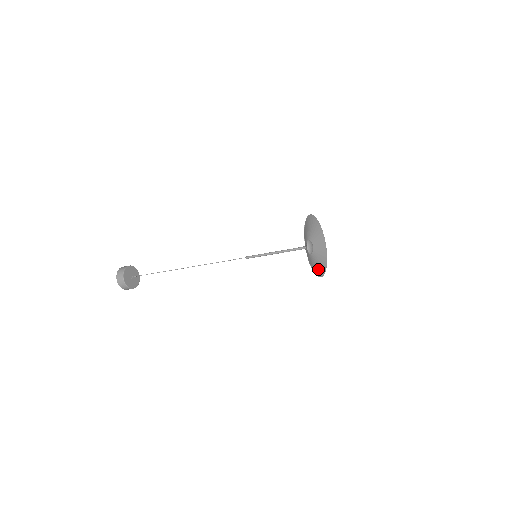
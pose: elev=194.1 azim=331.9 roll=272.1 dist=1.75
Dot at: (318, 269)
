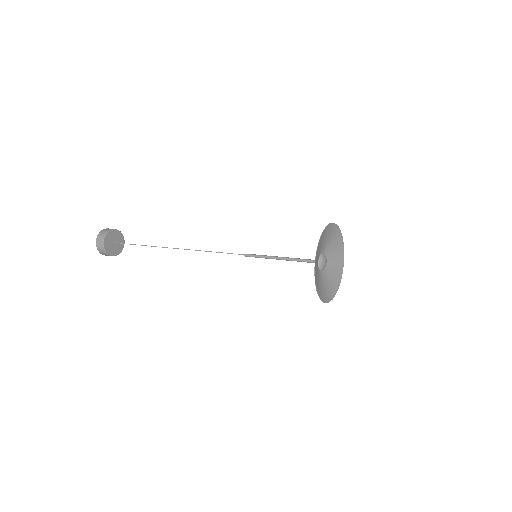
Dot at: (330, 288)
